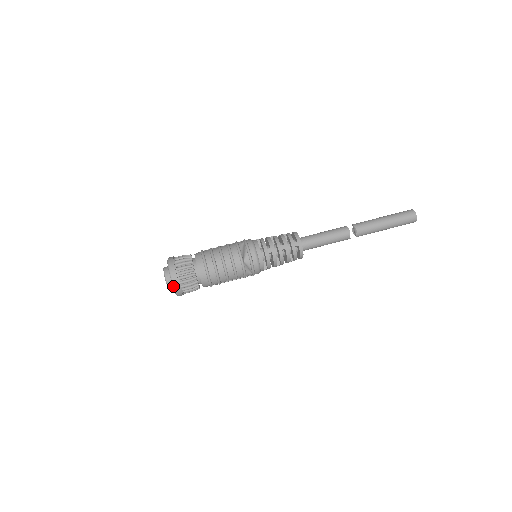
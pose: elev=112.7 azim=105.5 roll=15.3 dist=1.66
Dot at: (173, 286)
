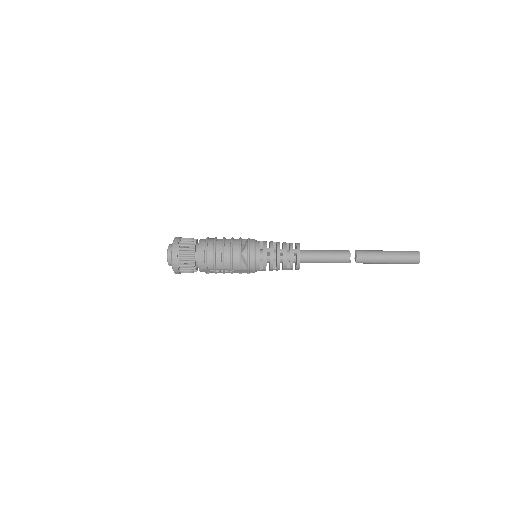
Dot at: (172, 259)
